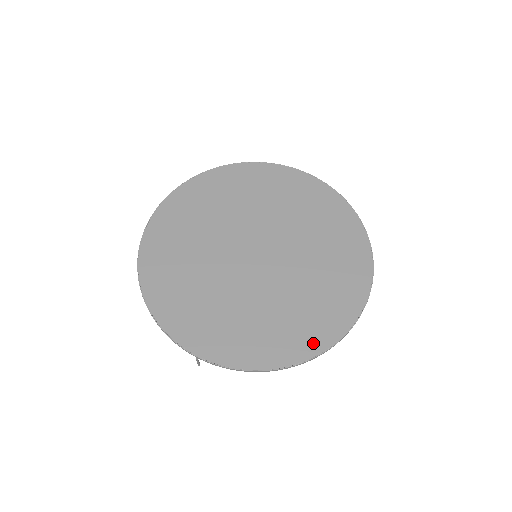
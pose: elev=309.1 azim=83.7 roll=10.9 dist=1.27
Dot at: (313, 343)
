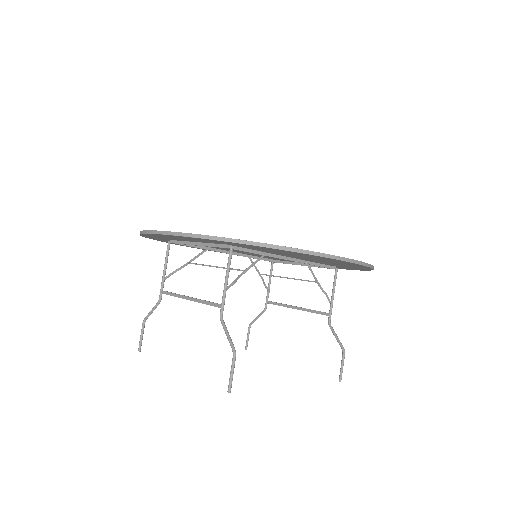
Dot at: occluded
